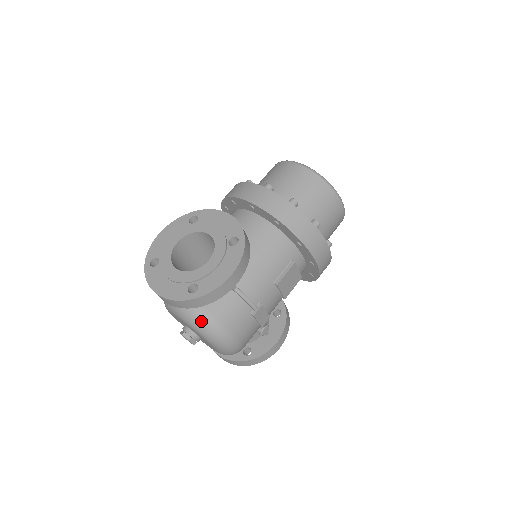
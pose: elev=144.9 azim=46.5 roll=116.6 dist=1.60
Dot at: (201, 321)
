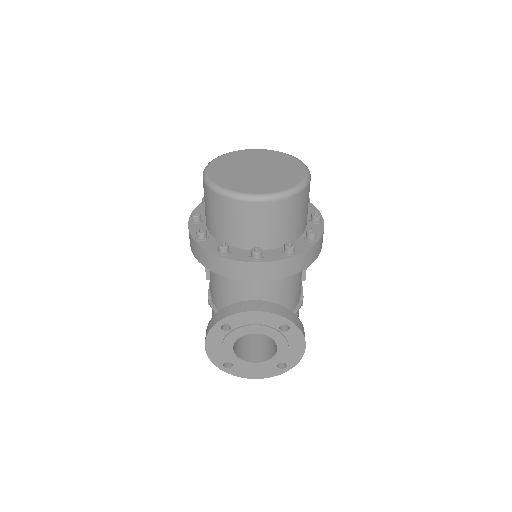
Dot at: occluded
